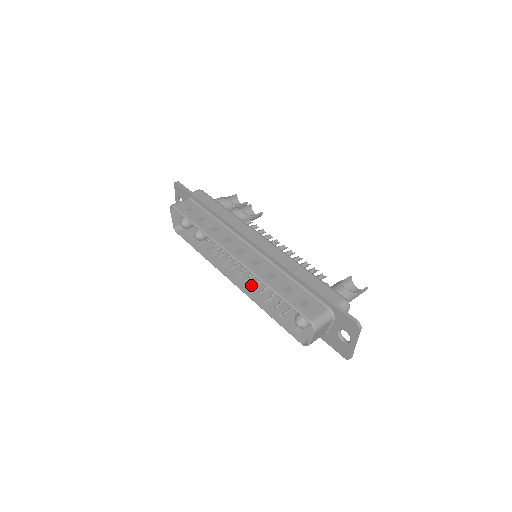
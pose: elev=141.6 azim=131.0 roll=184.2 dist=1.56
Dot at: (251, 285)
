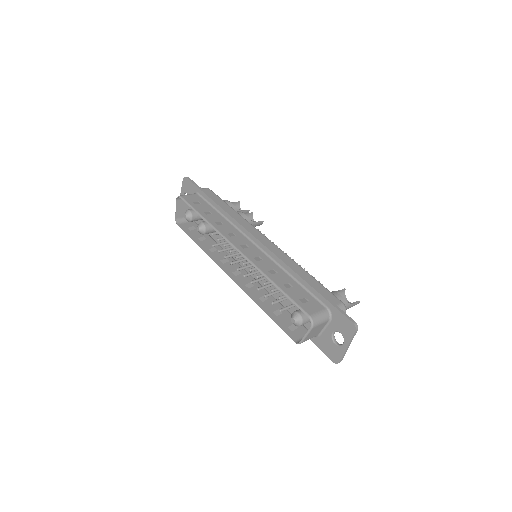
Dot at: (248, 282)
